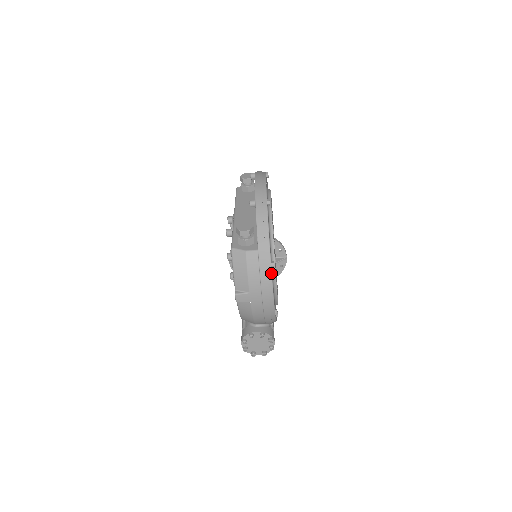
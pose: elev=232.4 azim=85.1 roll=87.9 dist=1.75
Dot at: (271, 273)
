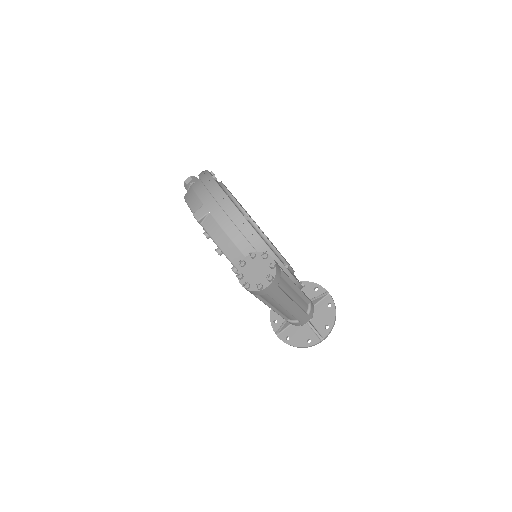
Dot at: (214, 180)
